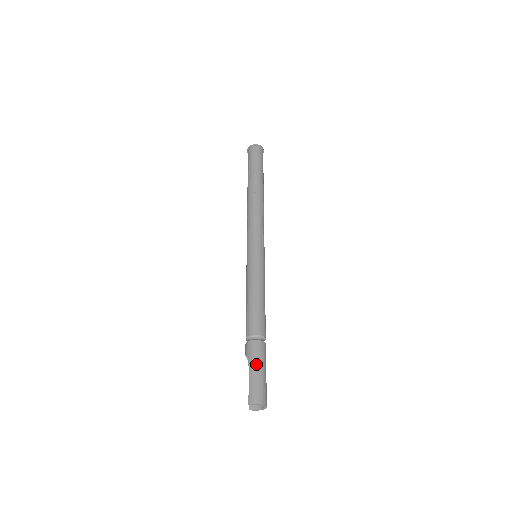
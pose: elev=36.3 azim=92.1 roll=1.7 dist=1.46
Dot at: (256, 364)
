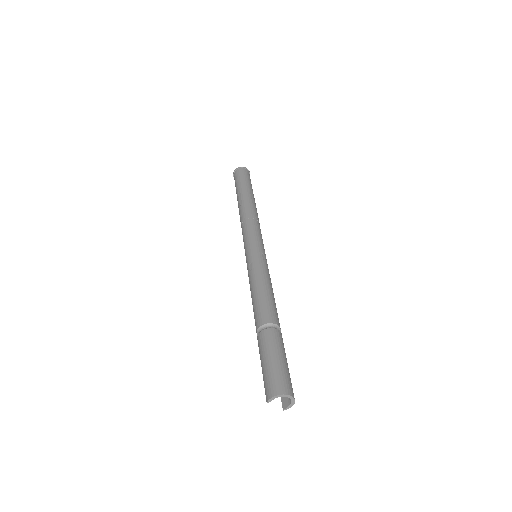
Dot at: (264, 355)
